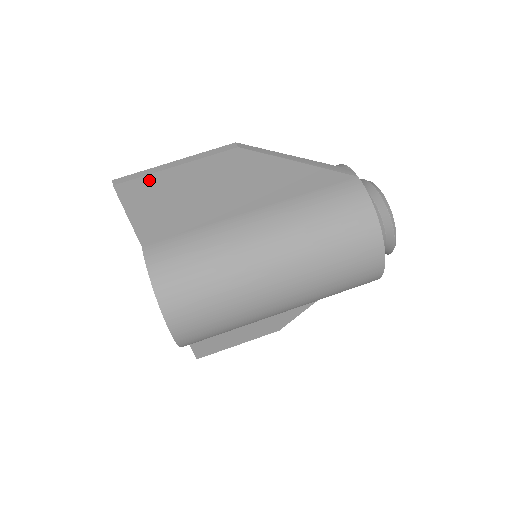
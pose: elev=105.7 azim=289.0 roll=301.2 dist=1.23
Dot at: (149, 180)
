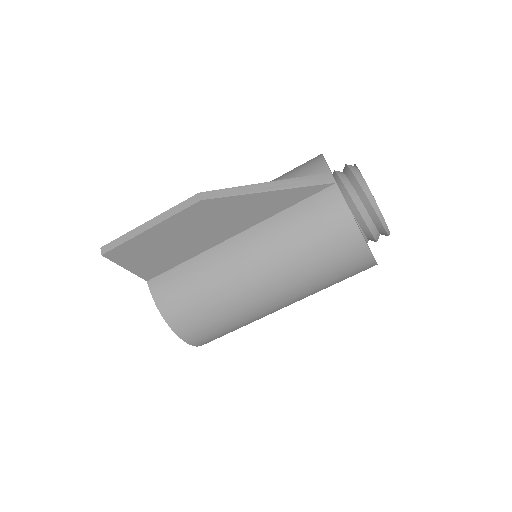
Dot at: (130, 243)
